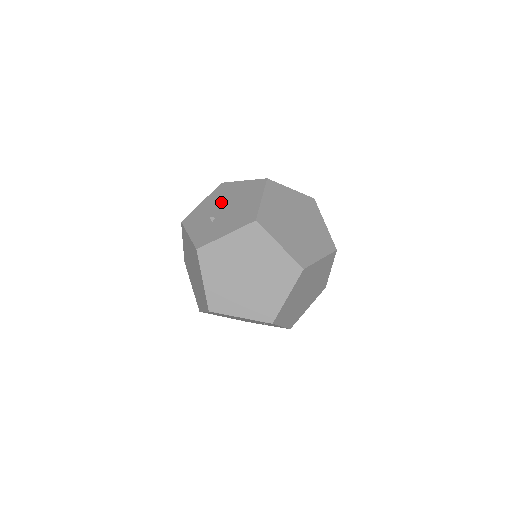
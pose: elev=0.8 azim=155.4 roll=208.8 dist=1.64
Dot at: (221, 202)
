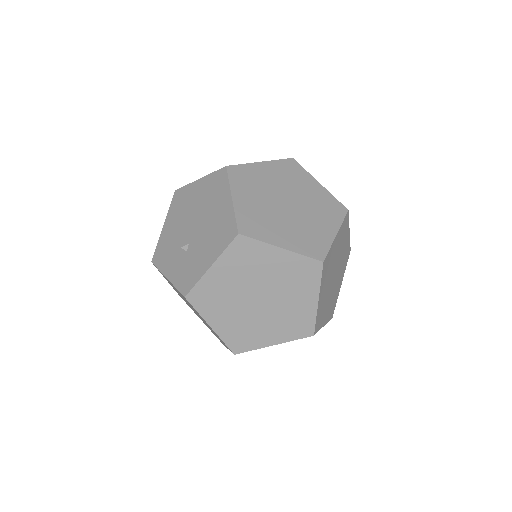
Dot at: (185, 219)
